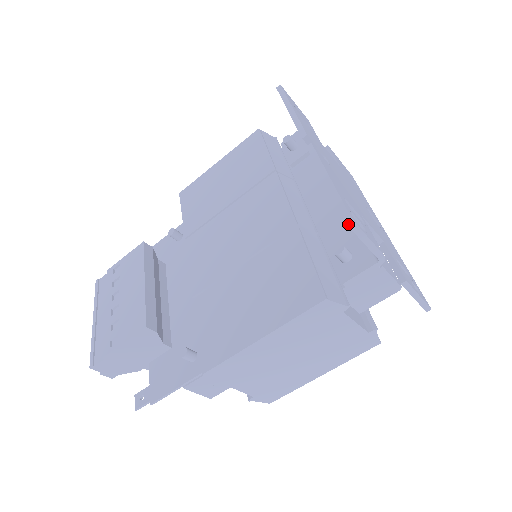
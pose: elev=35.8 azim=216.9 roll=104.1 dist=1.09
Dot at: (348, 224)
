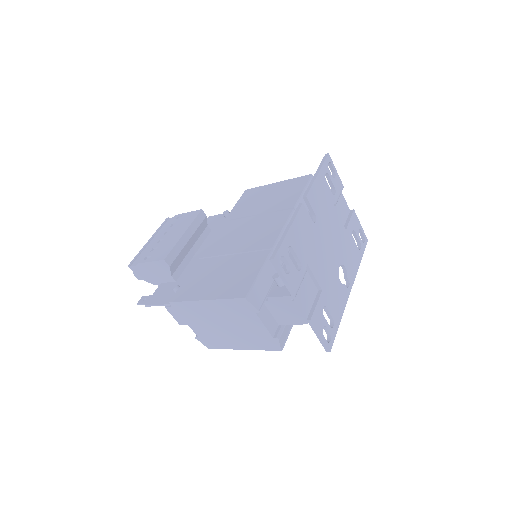
Dot at: (271, 261)
